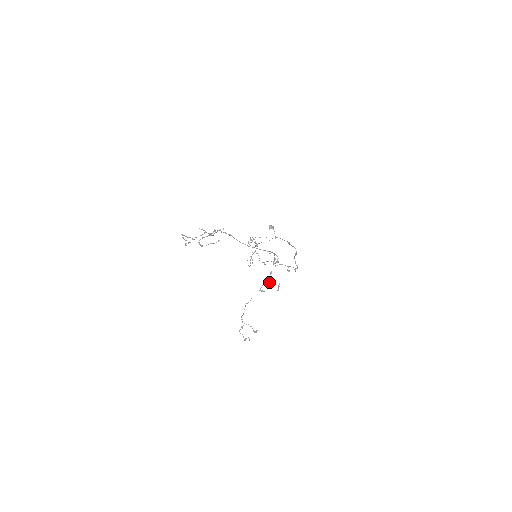
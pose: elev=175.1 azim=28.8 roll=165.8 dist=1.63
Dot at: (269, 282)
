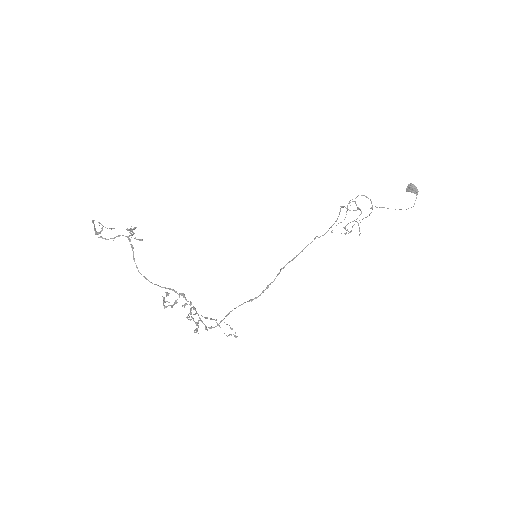
Dot at: (187, 317)
